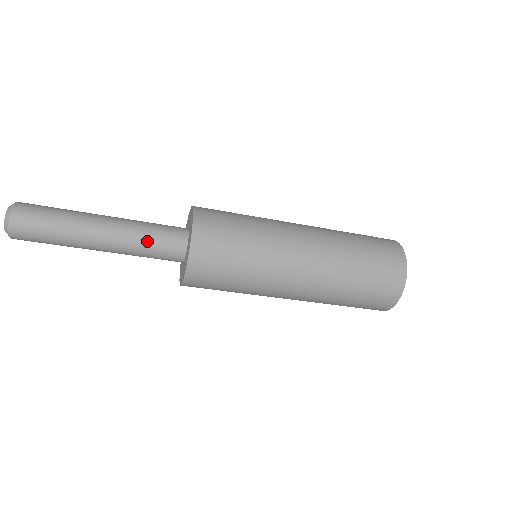
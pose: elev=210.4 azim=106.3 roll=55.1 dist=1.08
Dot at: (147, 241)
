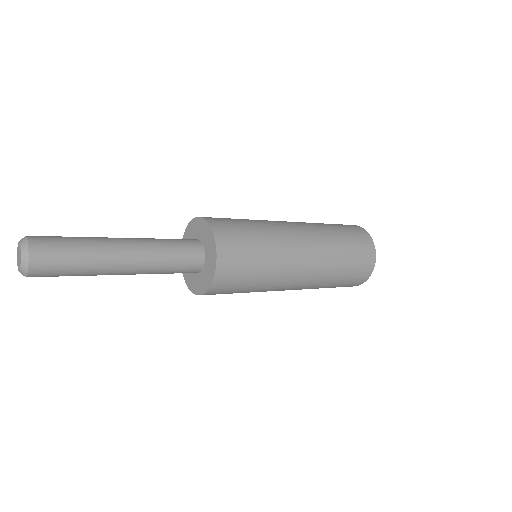
Dot at: (165, 272)
